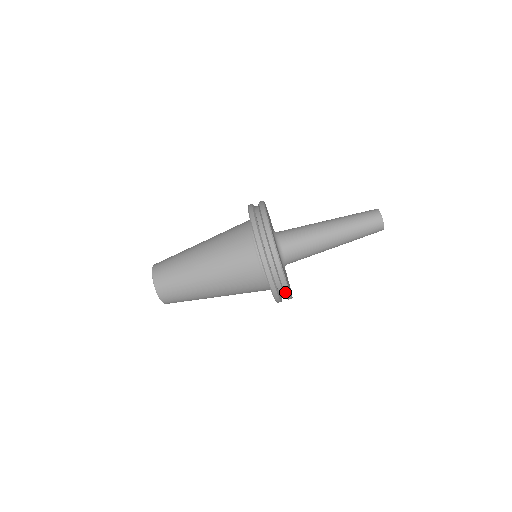
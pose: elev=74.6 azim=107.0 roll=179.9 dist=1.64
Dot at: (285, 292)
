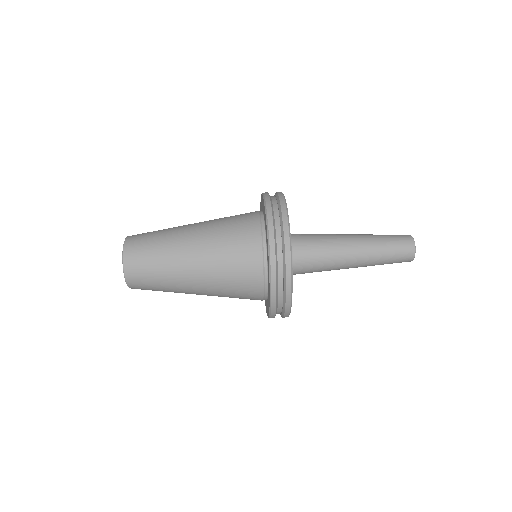
Dot at: (286, 278)
